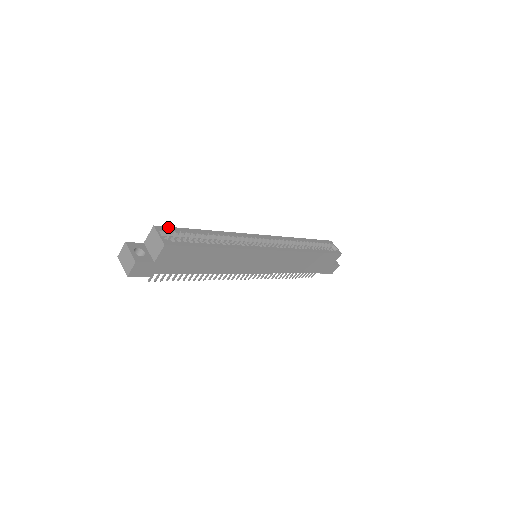
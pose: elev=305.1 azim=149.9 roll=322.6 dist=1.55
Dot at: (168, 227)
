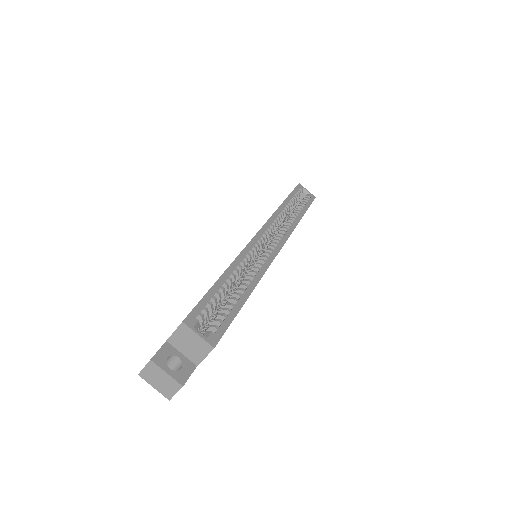
Dot at: (194, 309)
